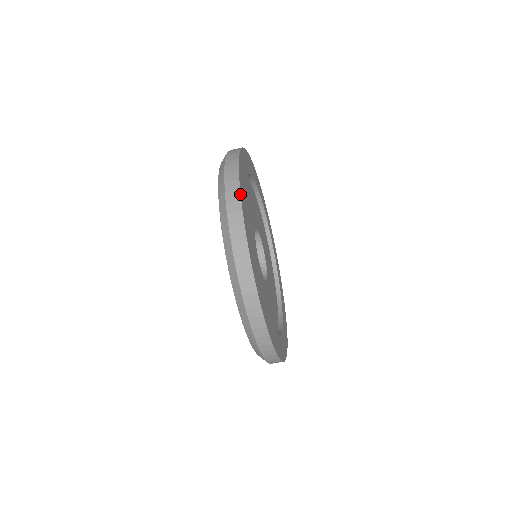
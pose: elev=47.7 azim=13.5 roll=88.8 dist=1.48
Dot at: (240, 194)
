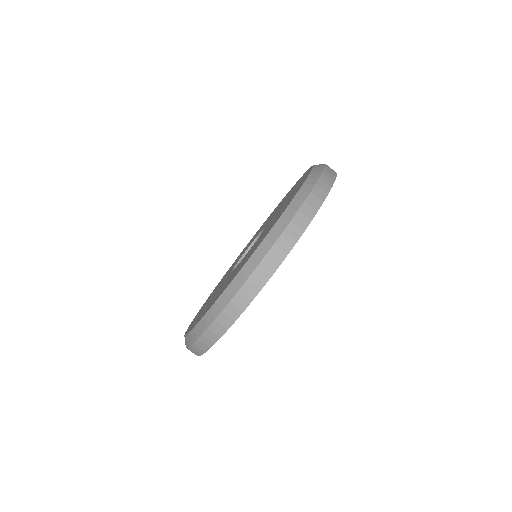
Dot at: occluded
